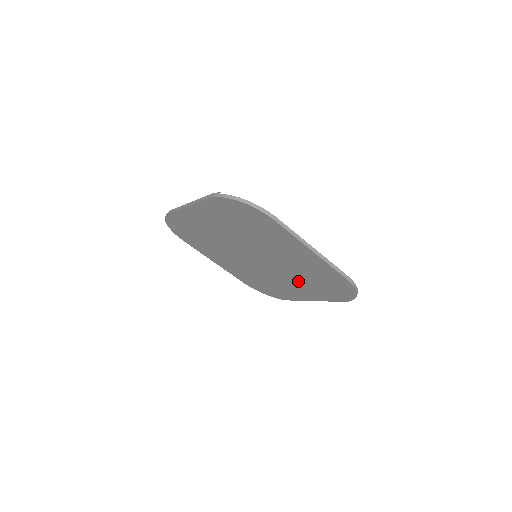
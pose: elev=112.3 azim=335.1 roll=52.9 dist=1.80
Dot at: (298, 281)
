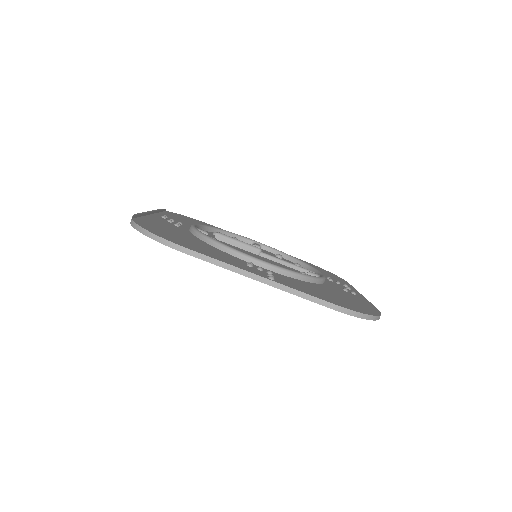
Dot at: occluded
